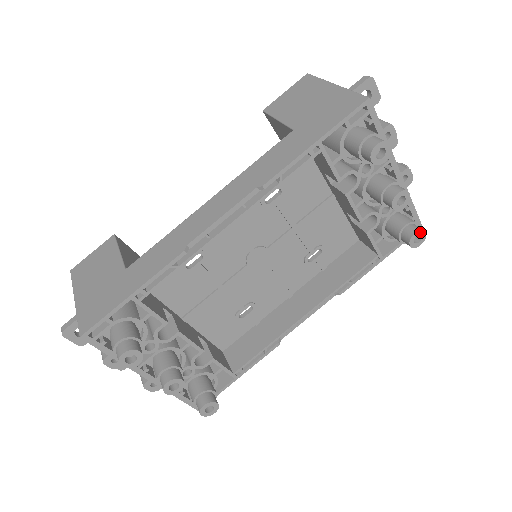
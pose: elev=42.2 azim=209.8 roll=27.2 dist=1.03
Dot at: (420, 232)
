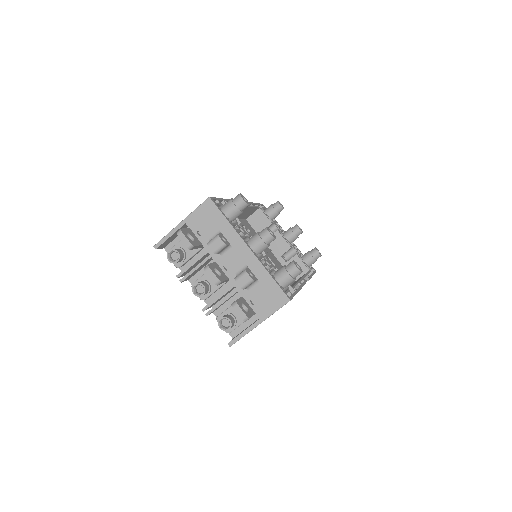
Dot at: (317, 249)
